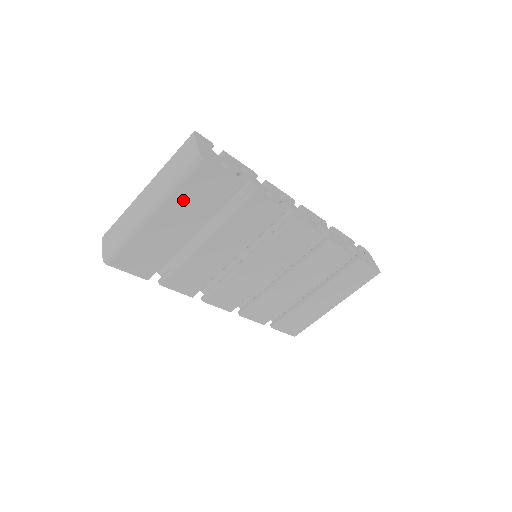
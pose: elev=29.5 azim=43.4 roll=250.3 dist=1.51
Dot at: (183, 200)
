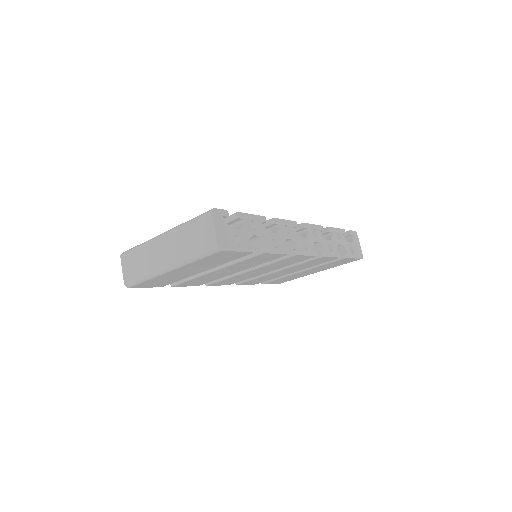
Dot at: (199, 264)
